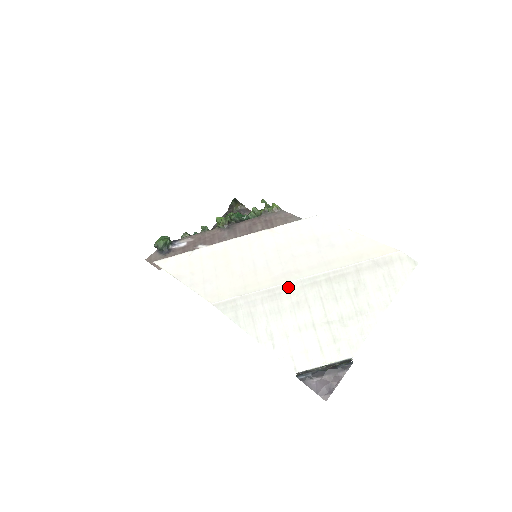
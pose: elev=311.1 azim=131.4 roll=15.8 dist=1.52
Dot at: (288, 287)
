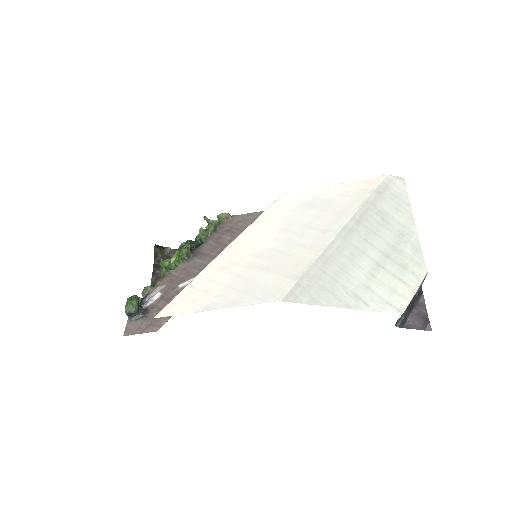
Dot at: (333, 245)
